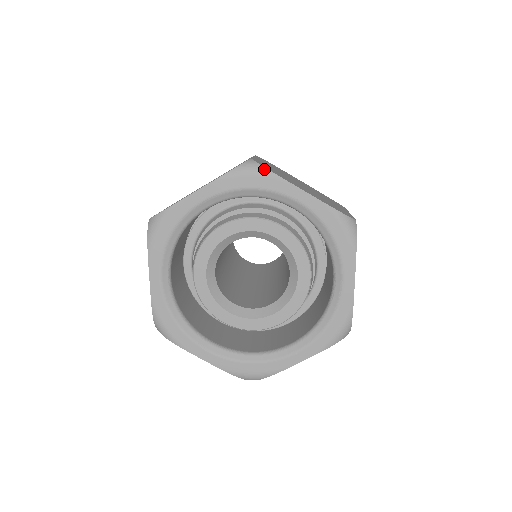
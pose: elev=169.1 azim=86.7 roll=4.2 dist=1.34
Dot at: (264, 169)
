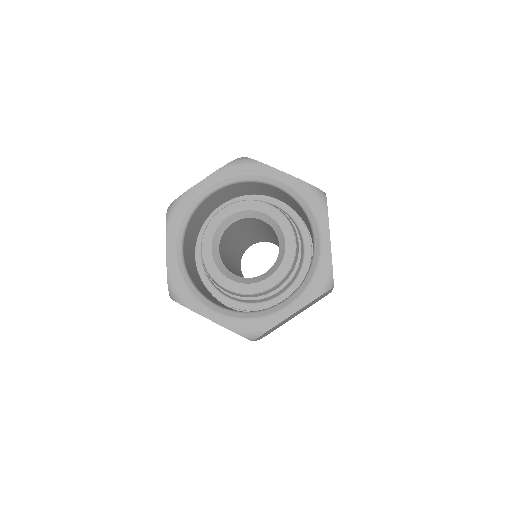
Dot at: (252, 160)
